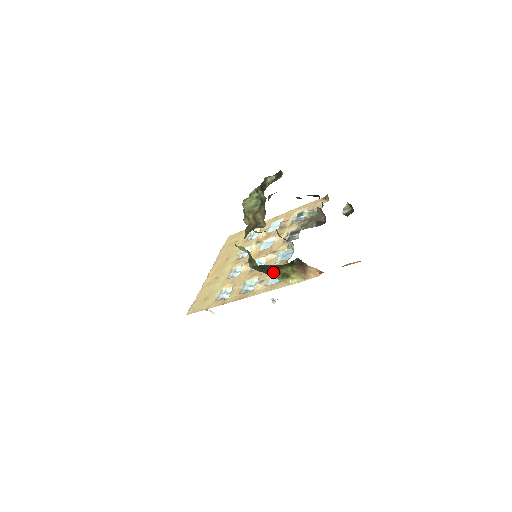
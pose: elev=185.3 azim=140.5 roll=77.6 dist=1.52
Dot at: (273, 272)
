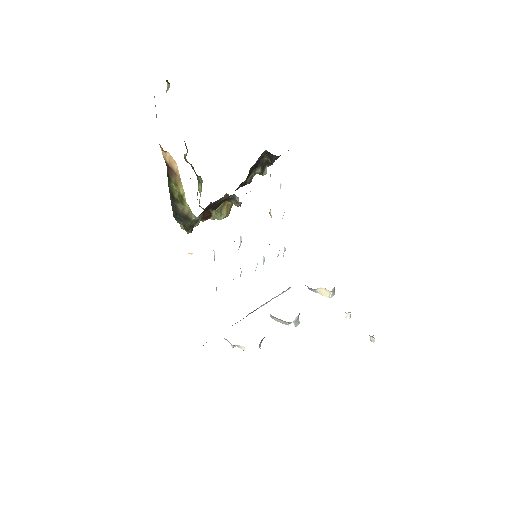
Dot at: (181, 209)
